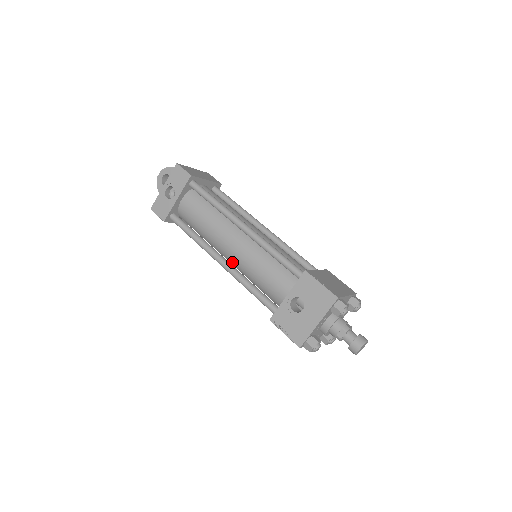
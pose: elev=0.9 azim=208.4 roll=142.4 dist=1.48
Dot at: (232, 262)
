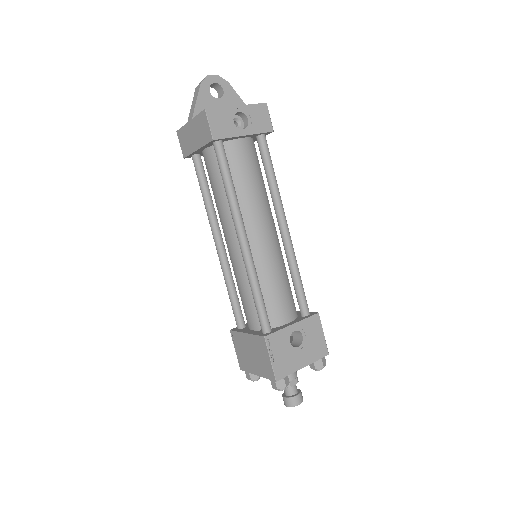
Dot at: occluded
